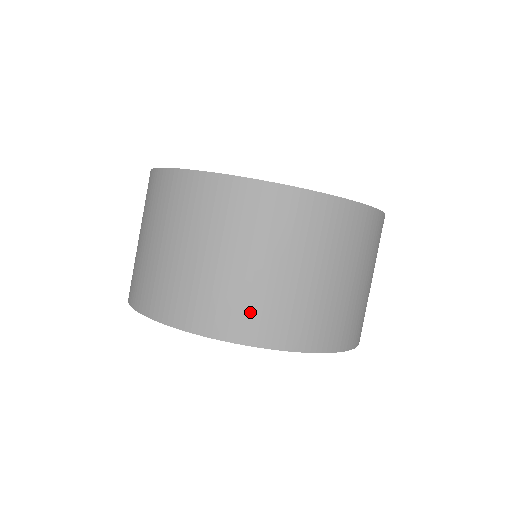
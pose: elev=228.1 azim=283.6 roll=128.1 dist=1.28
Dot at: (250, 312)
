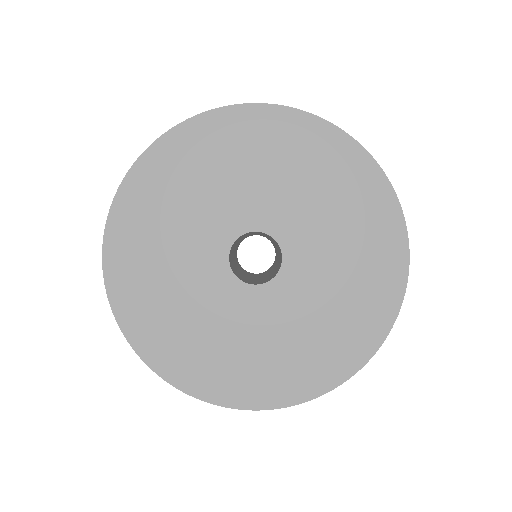
Dot at: occluded
